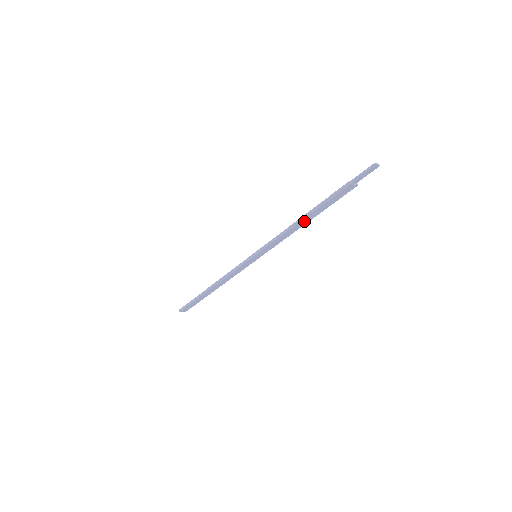
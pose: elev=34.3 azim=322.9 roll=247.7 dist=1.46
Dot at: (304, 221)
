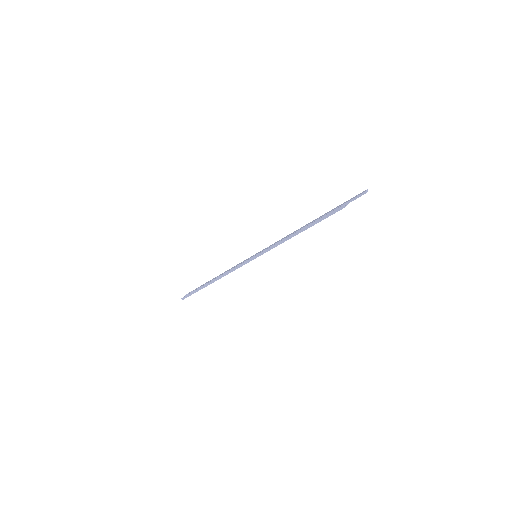
Dot at: (302, 231)
